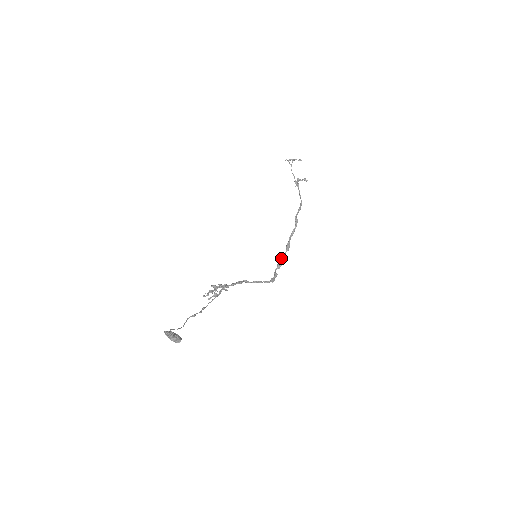
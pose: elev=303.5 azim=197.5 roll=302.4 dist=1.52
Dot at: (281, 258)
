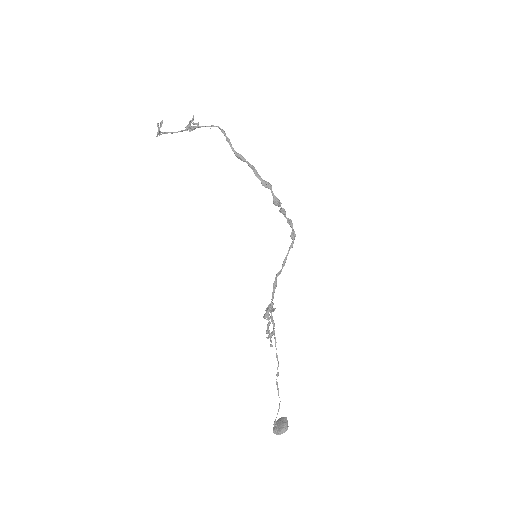
Dot at: (275, 205)
